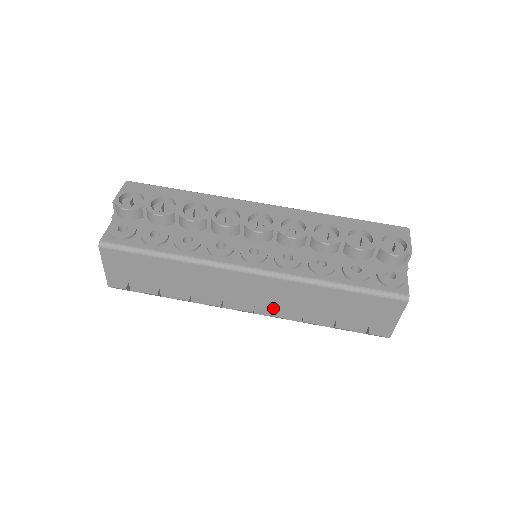
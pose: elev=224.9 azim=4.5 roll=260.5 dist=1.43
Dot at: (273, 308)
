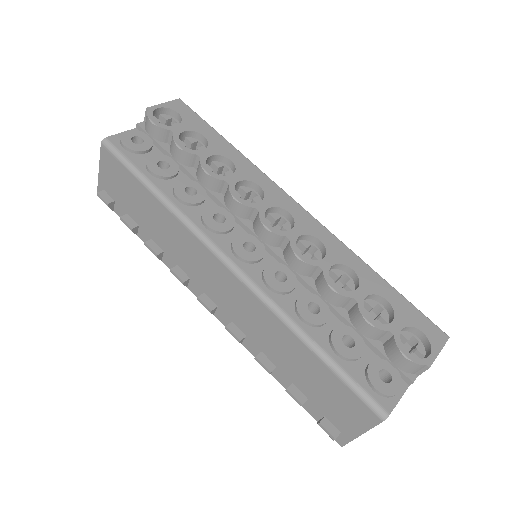
Dot at: (234, 322)
